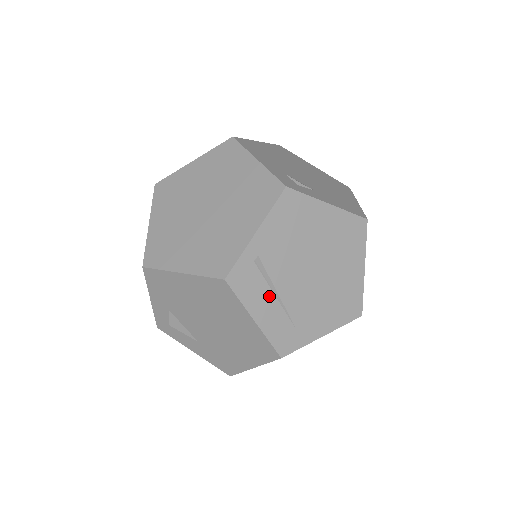
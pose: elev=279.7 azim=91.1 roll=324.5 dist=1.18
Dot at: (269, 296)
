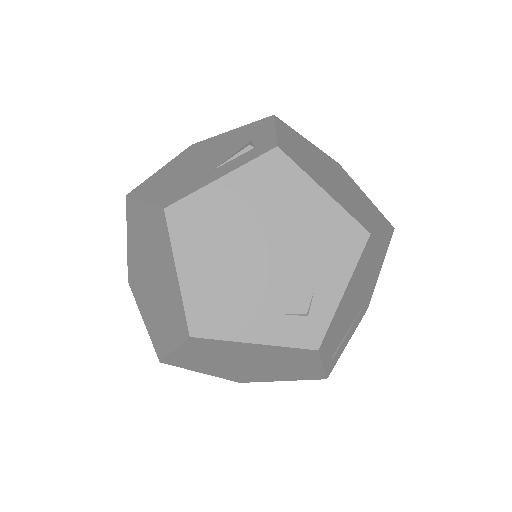
Dot at: (347, 334)
